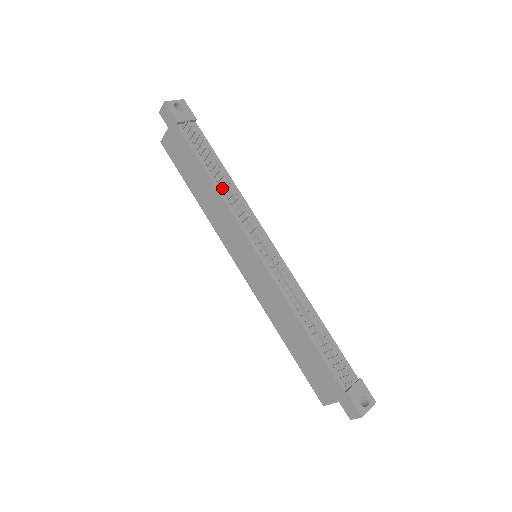
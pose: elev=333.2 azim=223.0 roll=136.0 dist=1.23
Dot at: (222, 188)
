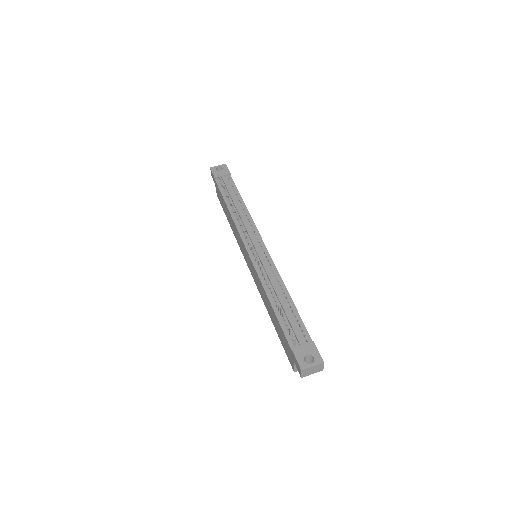
Dot at: occluded
